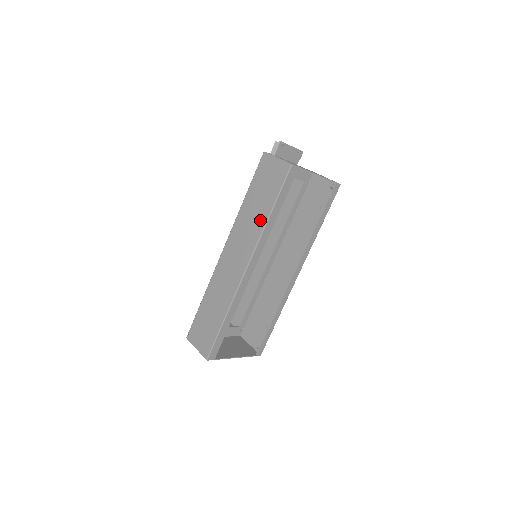
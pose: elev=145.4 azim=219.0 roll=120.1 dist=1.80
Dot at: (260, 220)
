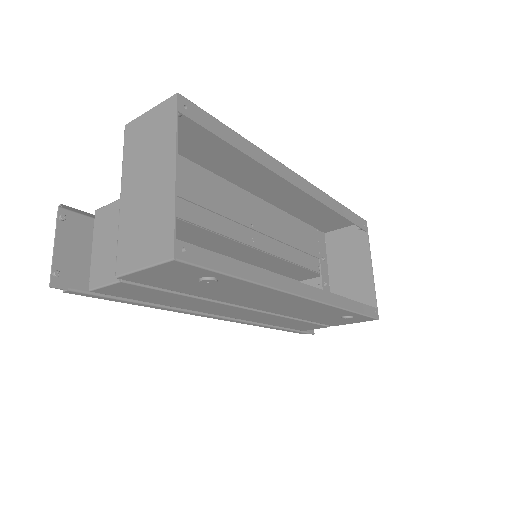
Dot at: occluded
